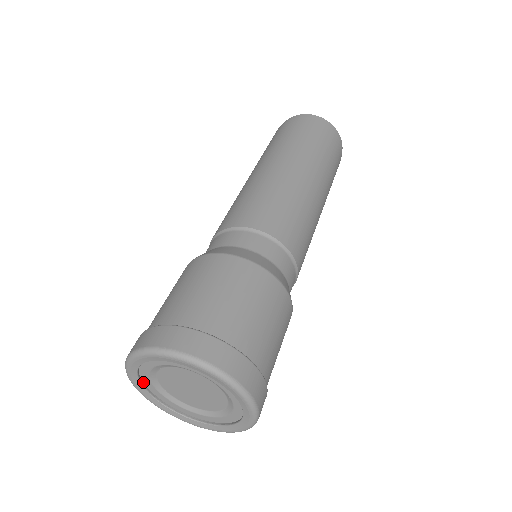
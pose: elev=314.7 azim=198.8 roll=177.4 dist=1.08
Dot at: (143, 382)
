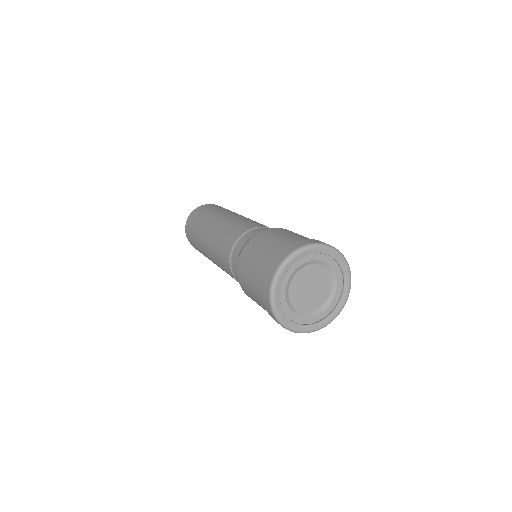
Dot at: (287, 269)
